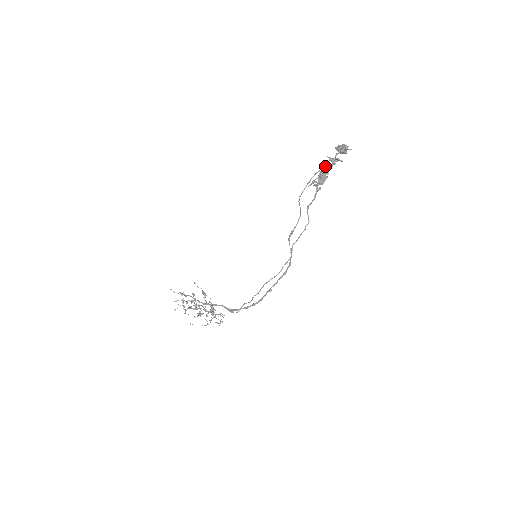
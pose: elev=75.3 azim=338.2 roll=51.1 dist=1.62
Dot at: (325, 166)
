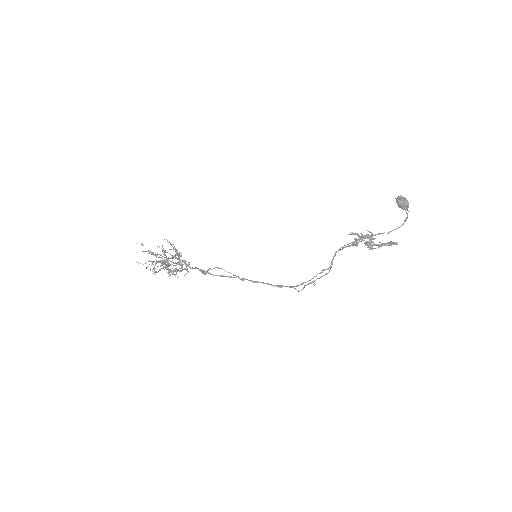
Dot at: occluded
